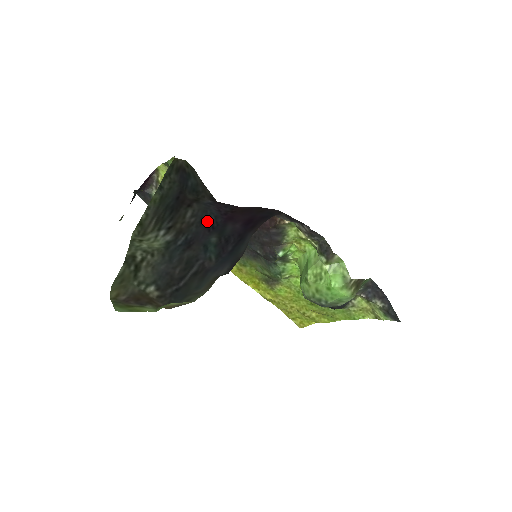
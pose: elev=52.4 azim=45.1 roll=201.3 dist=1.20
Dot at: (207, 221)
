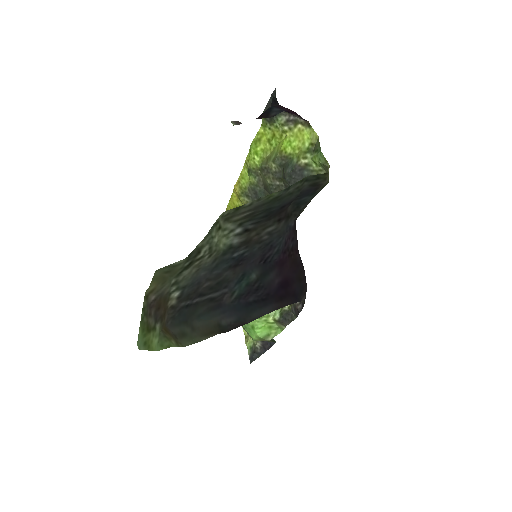
Dot at: (270, 249)
